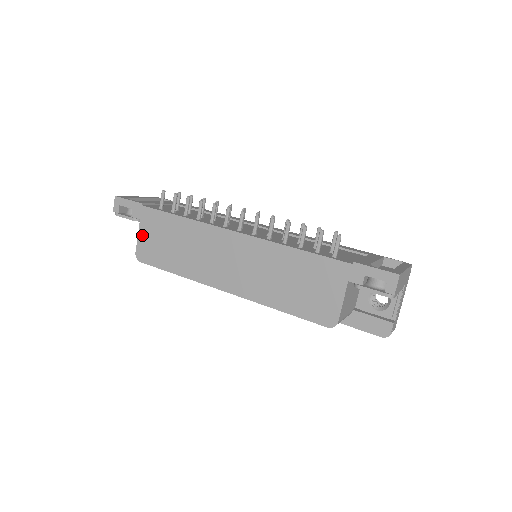
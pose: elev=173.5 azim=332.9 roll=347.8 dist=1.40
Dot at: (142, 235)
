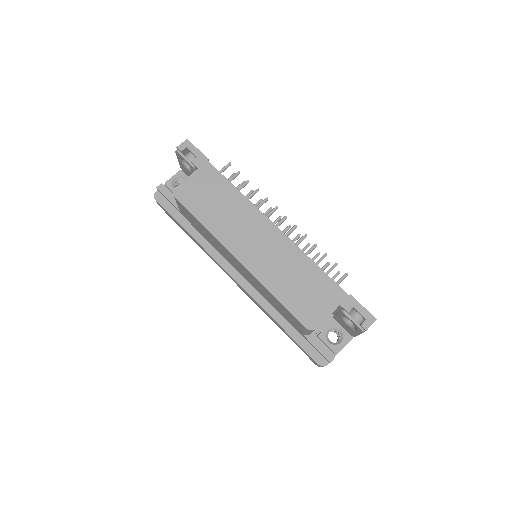
Dot at: (192, 179)
